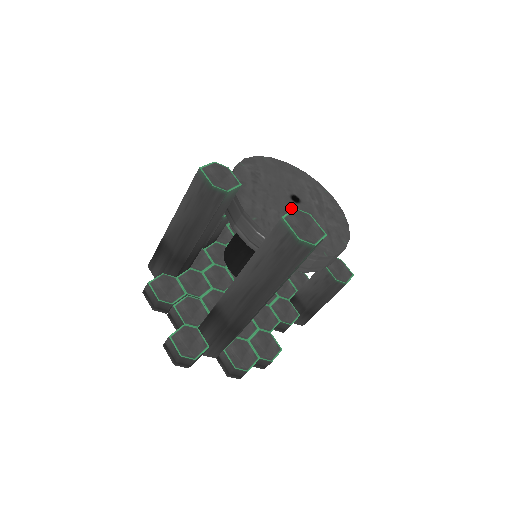
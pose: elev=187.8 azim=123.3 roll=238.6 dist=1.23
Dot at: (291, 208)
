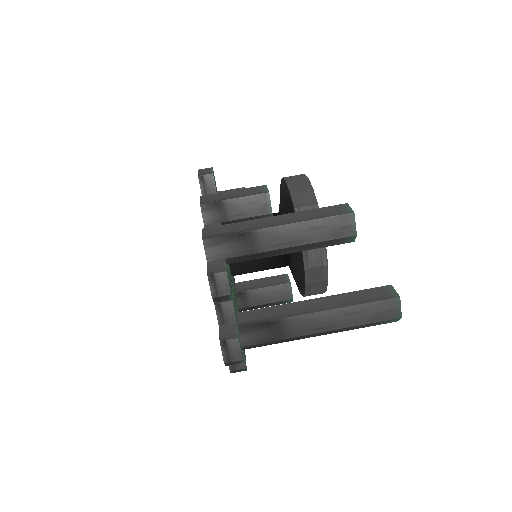
Dot at: occluded
